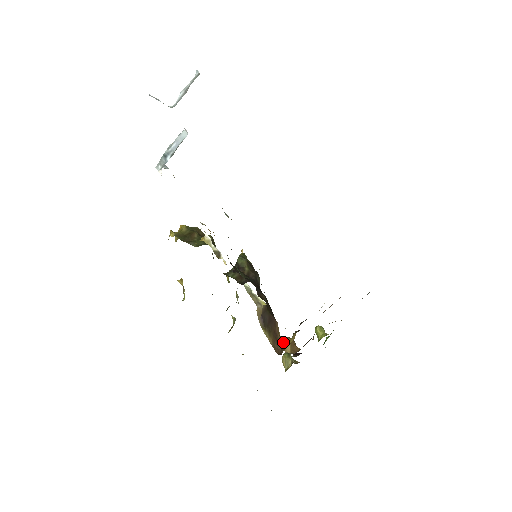
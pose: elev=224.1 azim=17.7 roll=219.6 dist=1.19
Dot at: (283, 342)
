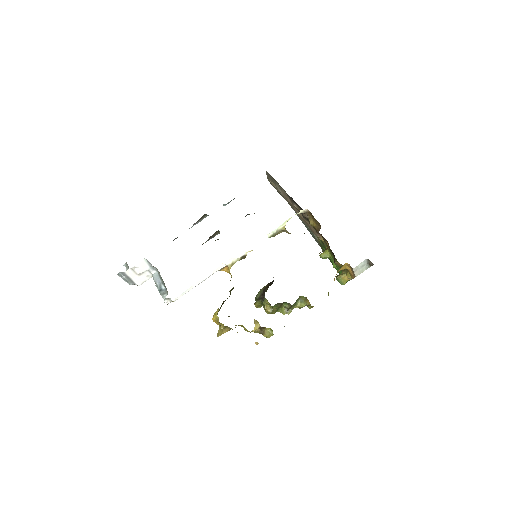
Dot at: (320, 252)
